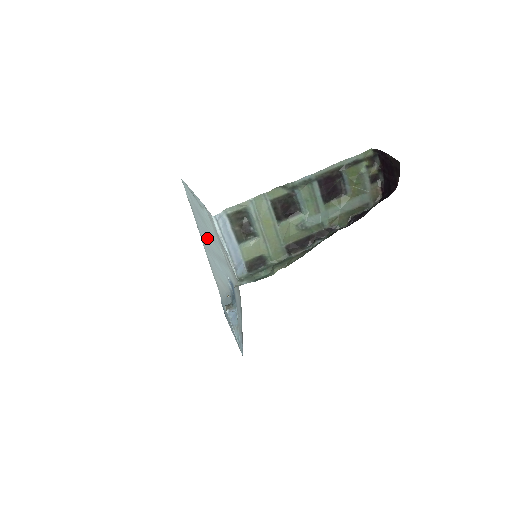
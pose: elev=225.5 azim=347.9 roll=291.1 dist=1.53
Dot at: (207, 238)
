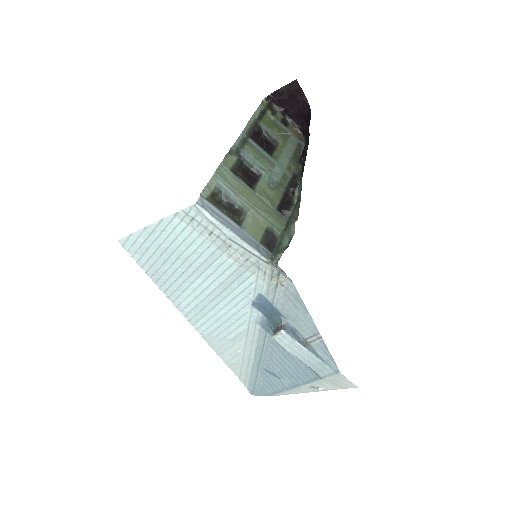
Dot at: (193, 286)
